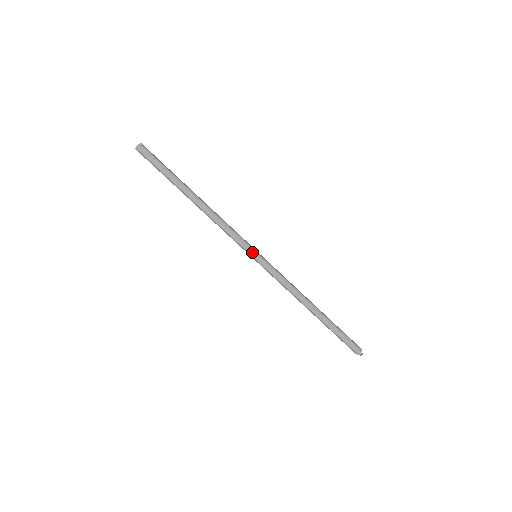
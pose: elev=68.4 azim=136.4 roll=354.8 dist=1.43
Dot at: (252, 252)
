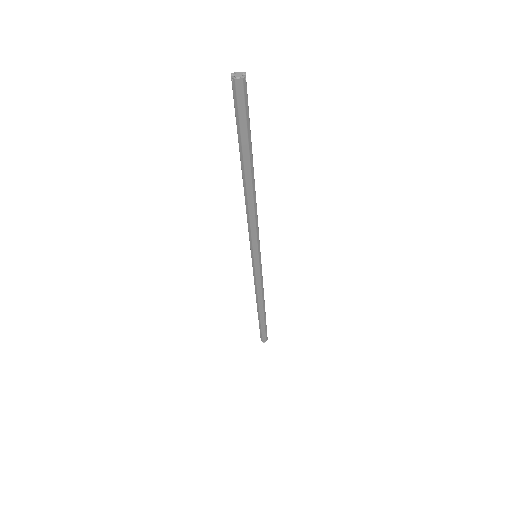
Dot at: (257, 254)
